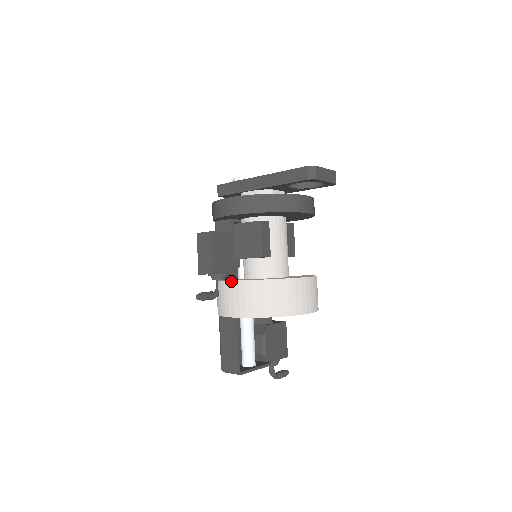
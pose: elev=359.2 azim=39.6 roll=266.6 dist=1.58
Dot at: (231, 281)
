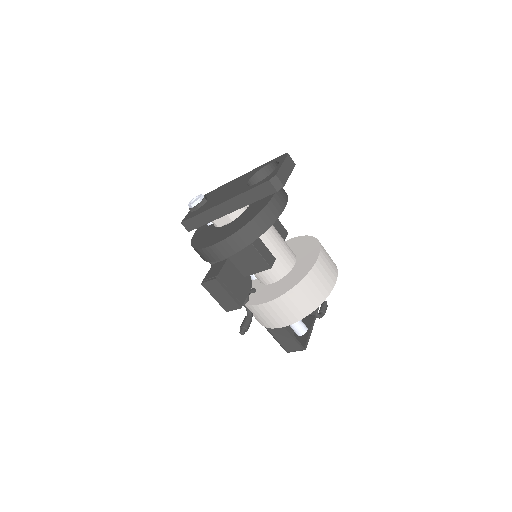
Dot at: (260, 305)
